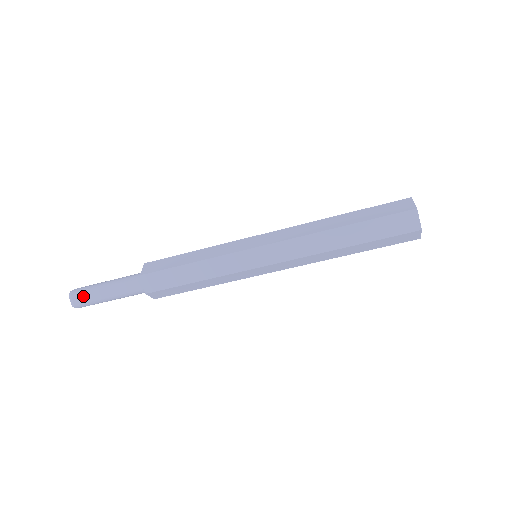
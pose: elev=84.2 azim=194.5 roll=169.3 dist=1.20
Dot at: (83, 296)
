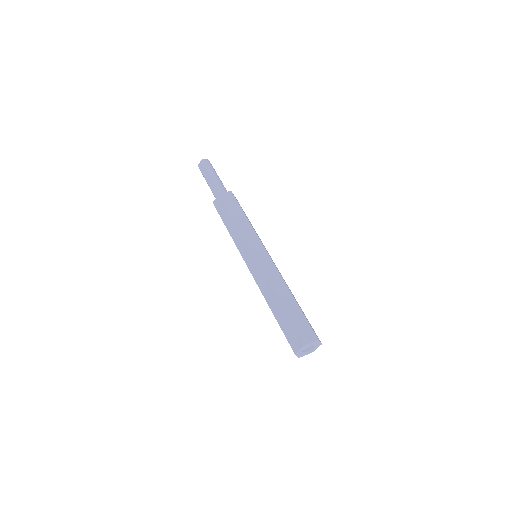
Dot at: (204, 168)
